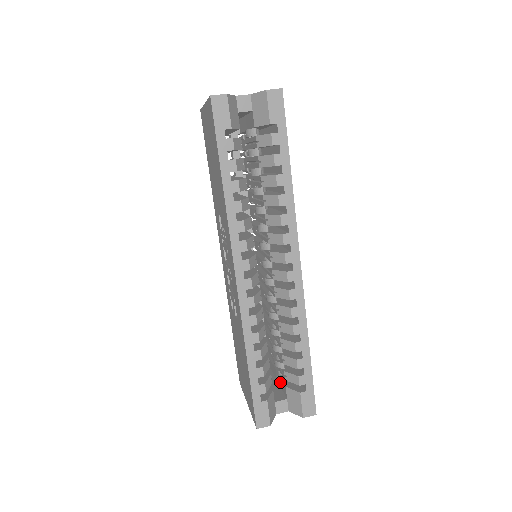
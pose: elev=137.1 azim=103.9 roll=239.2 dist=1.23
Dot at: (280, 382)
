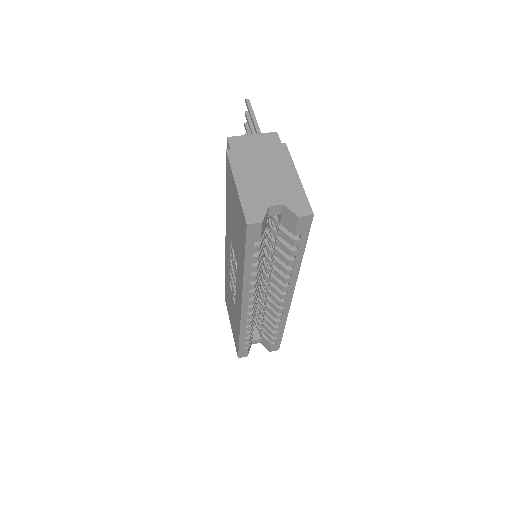
Dot at: (258, 330)
